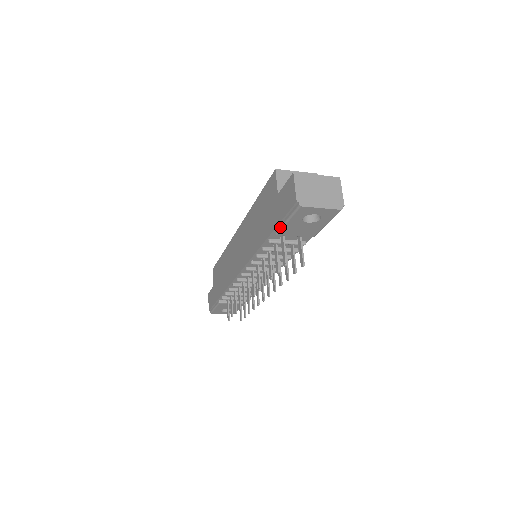
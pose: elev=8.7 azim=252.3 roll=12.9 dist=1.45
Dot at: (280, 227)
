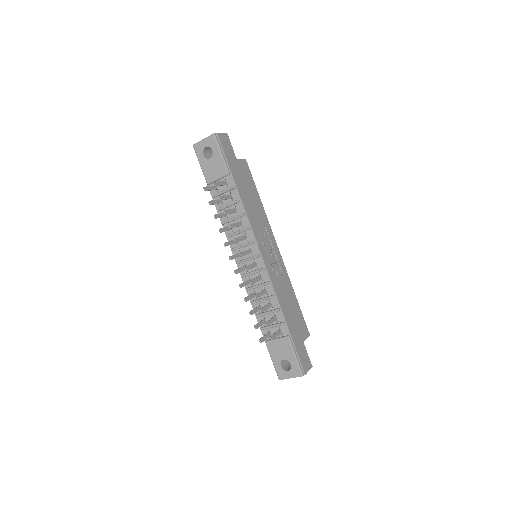
Dot at: (204, 175)
